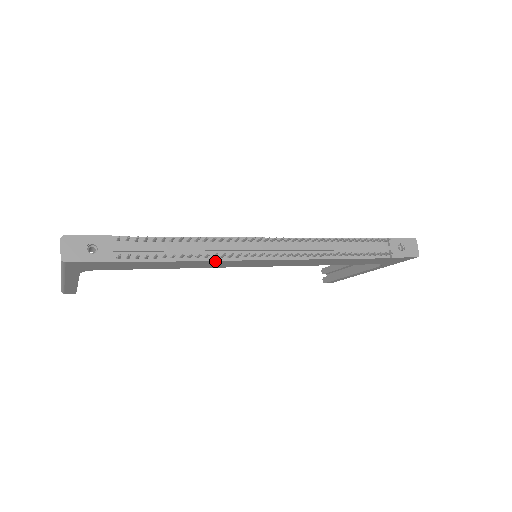
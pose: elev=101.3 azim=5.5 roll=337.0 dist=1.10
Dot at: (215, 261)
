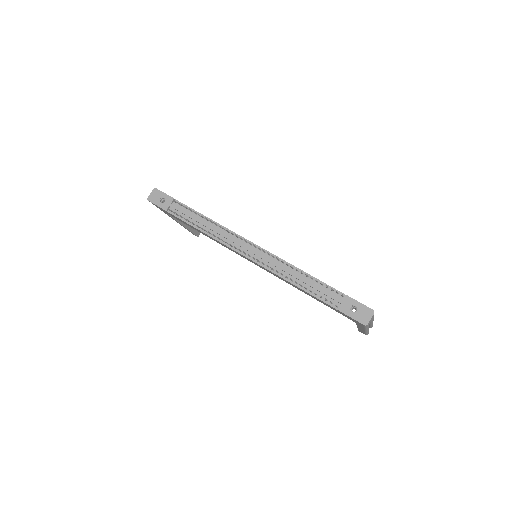
Dot at: (216, 240)
